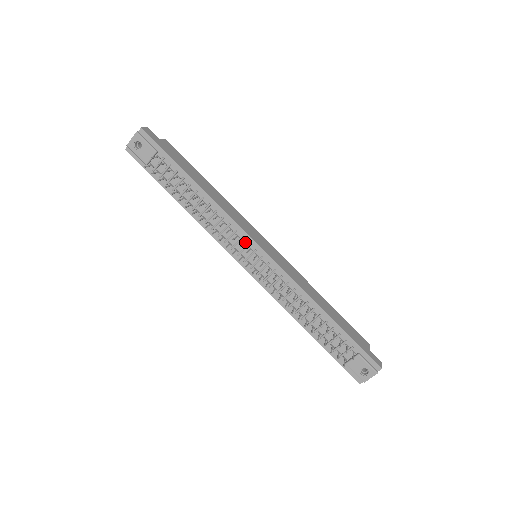
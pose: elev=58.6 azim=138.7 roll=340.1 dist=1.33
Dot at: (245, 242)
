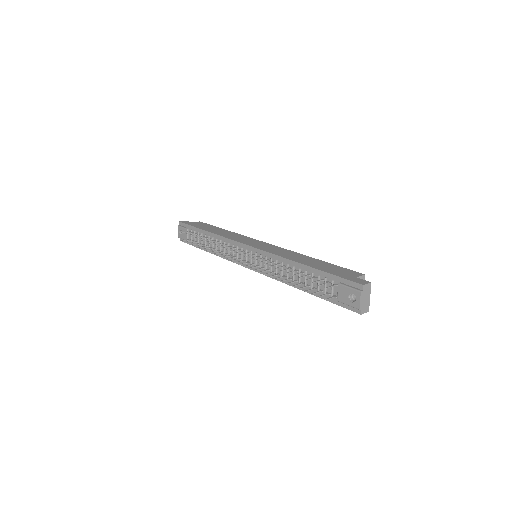
Dot at: (240, 249)
